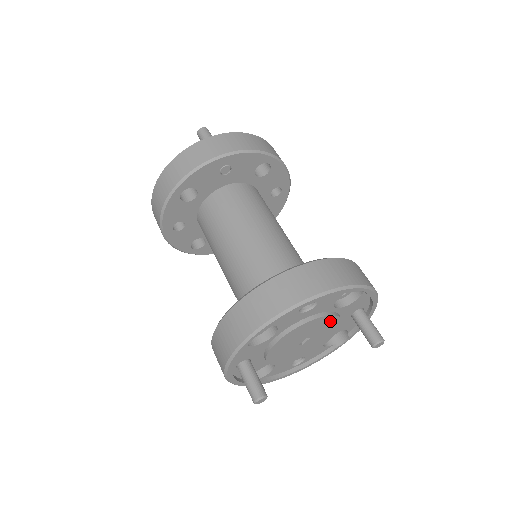
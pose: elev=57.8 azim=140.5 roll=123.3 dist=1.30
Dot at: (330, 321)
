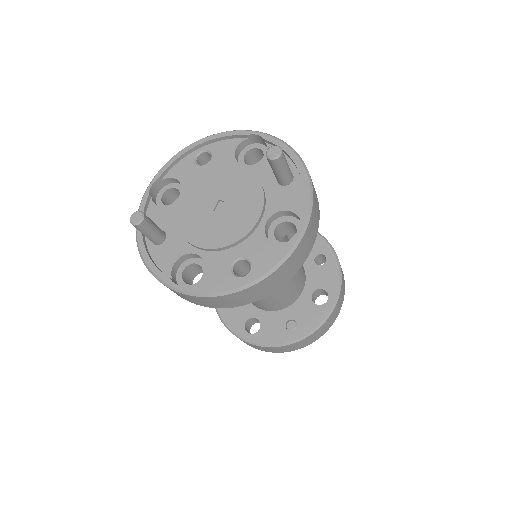
Dot at: (238, 176)
